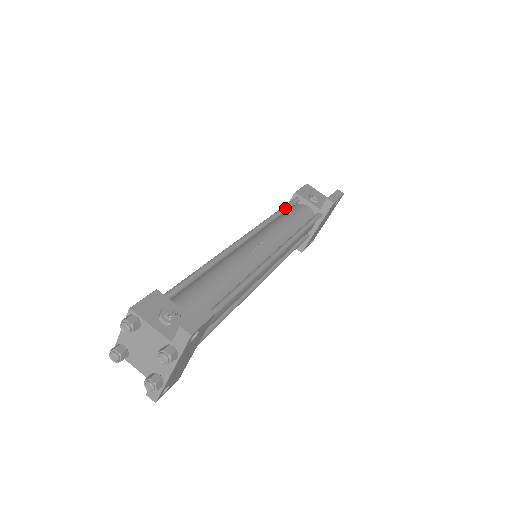
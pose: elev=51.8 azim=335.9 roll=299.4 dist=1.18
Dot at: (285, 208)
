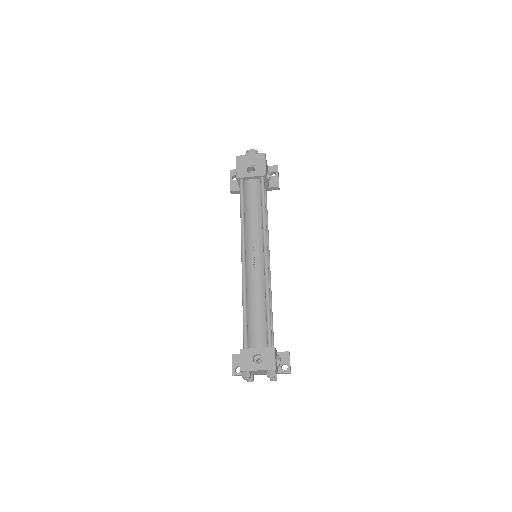
Dot at: occluded
